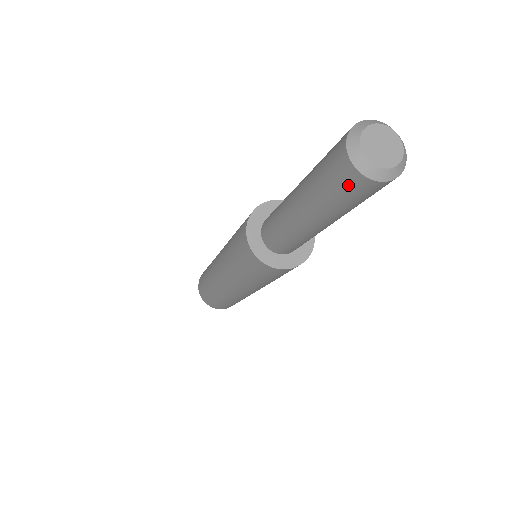
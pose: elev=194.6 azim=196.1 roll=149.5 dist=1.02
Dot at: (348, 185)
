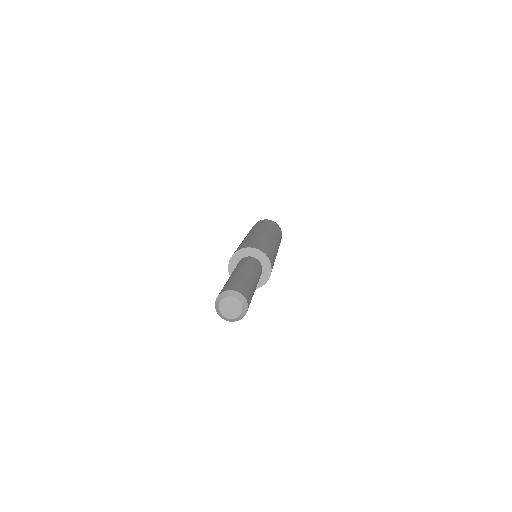
Dot at: occluded
